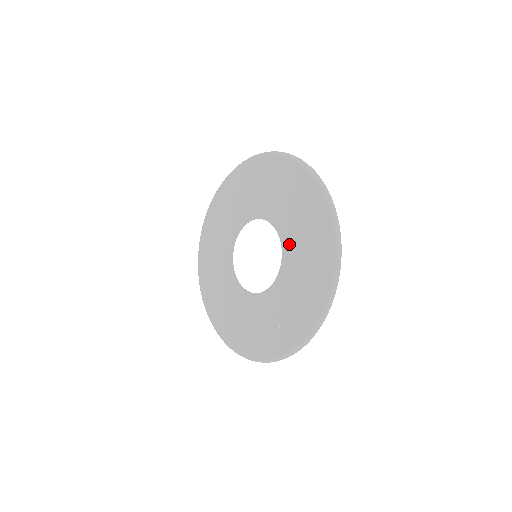
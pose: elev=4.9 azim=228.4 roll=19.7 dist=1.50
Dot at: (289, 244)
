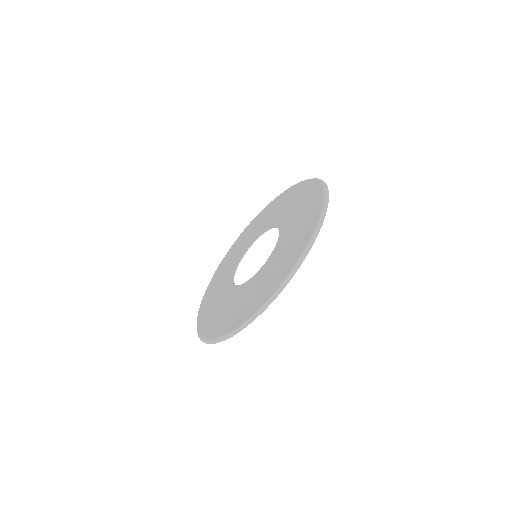
Dot at: (266, 226)
